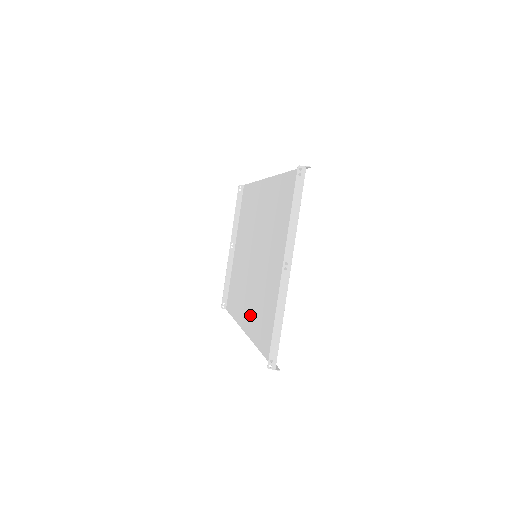
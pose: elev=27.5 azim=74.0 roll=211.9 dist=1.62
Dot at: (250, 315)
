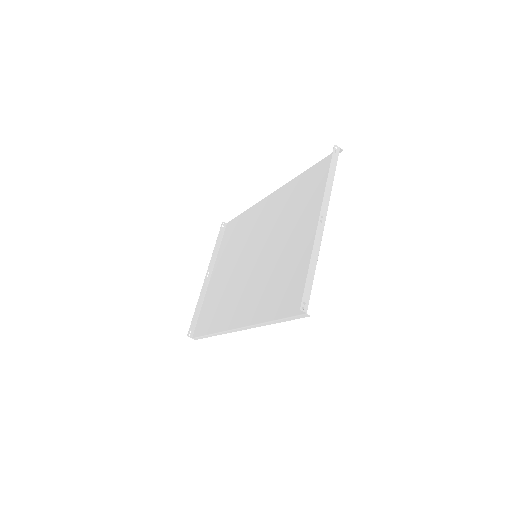
Dot at: (248, 306)
